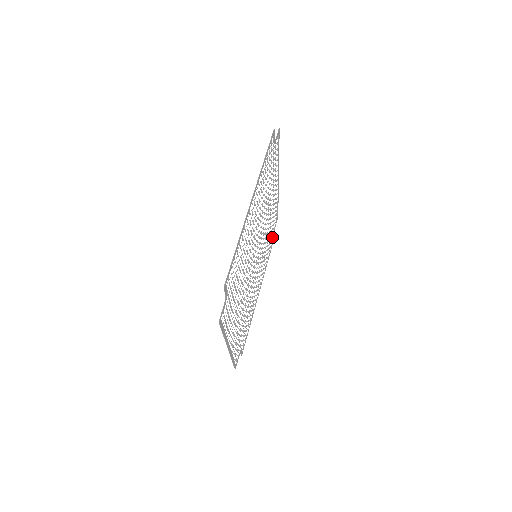
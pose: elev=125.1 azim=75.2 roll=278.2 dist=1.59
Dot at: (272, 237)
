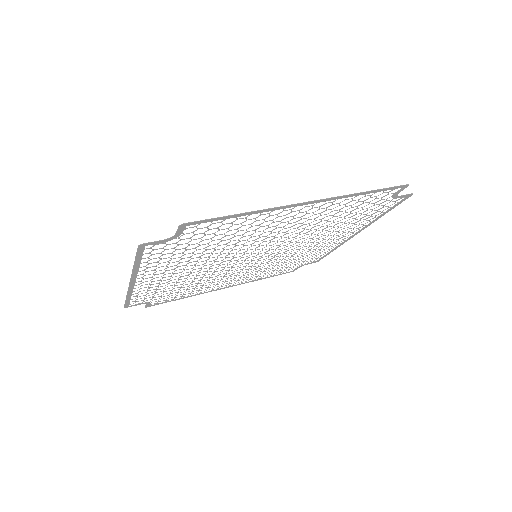
Dot at: occluded
